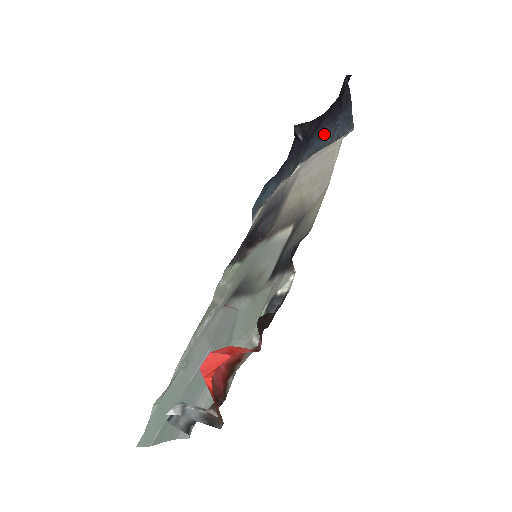
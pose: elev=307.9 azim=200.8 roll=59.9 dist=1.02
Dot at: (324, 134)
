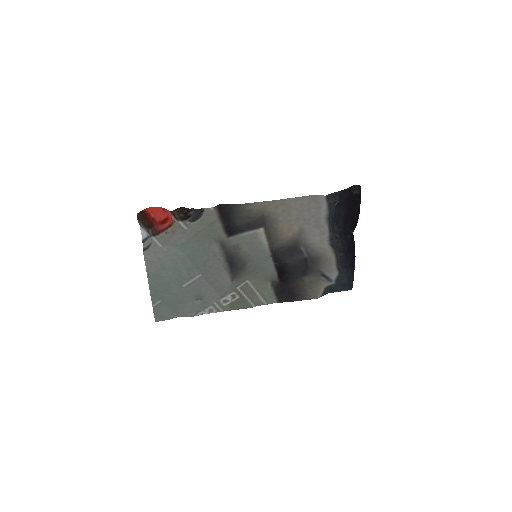
Dot at: (334, 215)
